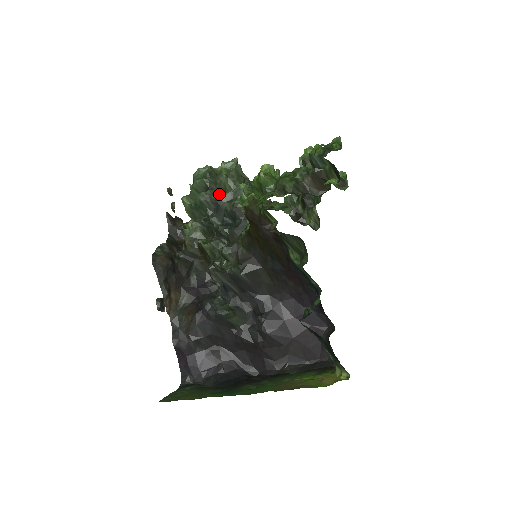
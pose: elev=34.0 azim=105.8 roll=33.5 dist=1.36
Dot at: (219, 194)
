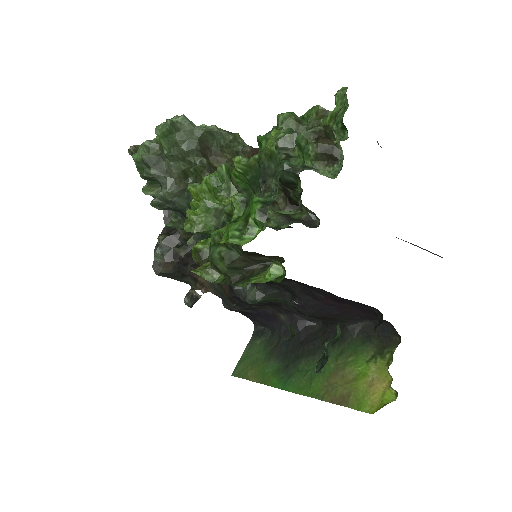
Dot at: (171, 201)
